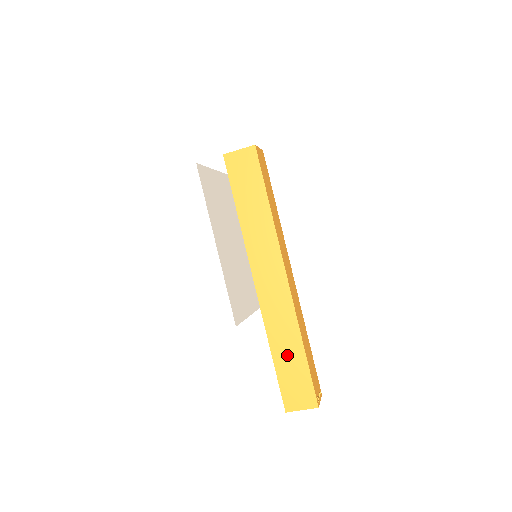
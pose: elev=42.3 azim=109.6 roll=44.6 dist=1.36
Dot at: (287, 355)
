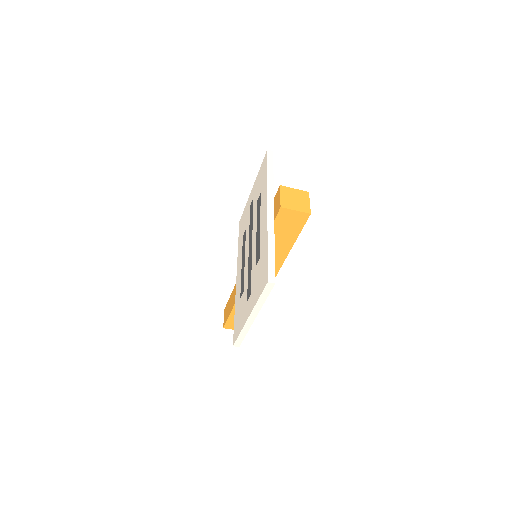
Dot at: occluded
